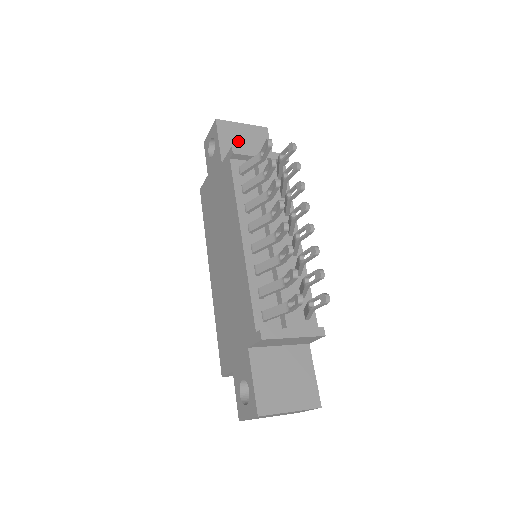
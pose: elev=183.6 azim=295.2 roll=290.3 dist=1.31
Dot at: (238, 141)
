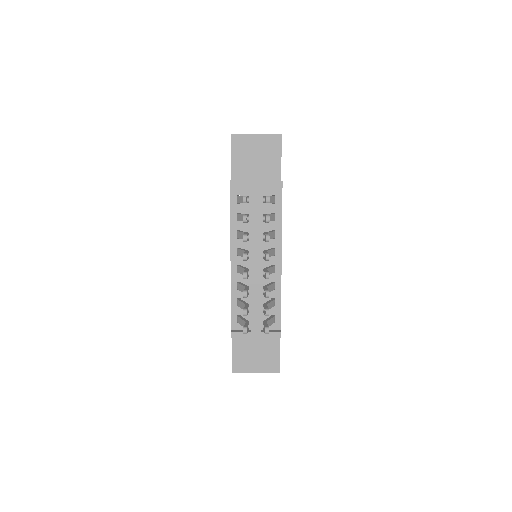
Dot at: (249, 155)
